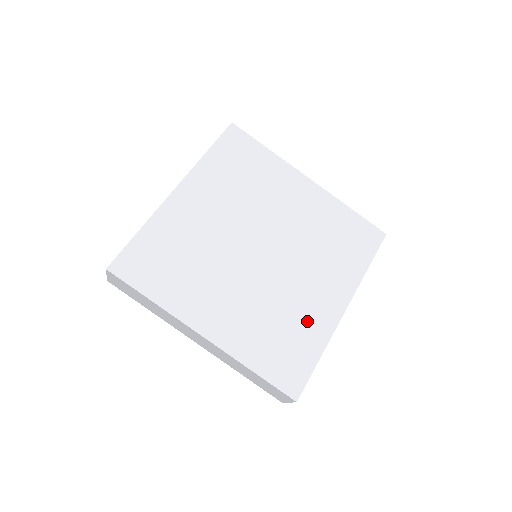
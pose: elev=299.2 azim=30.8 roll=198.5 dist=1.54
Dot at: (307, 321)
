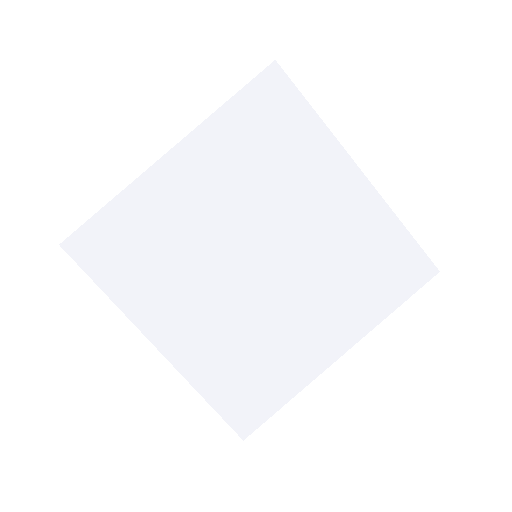
Dot at: (287, 358)
